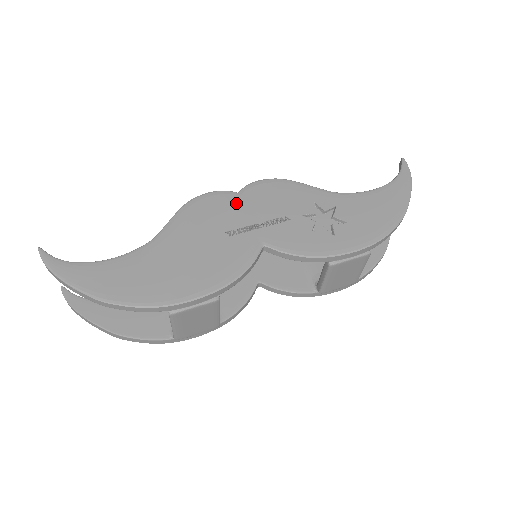
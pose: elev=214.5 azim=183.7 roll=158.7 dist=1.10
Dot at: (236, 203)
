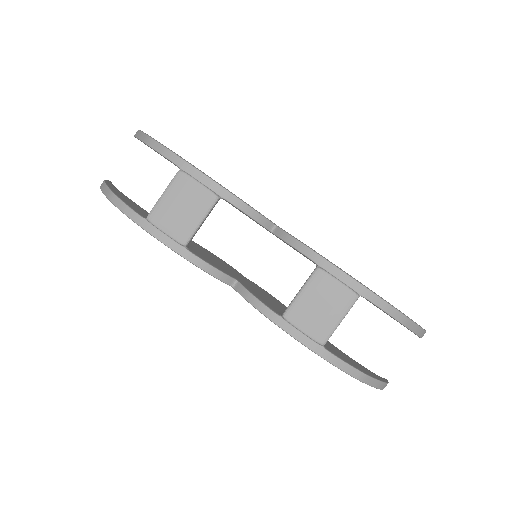
Dot at: occluded
